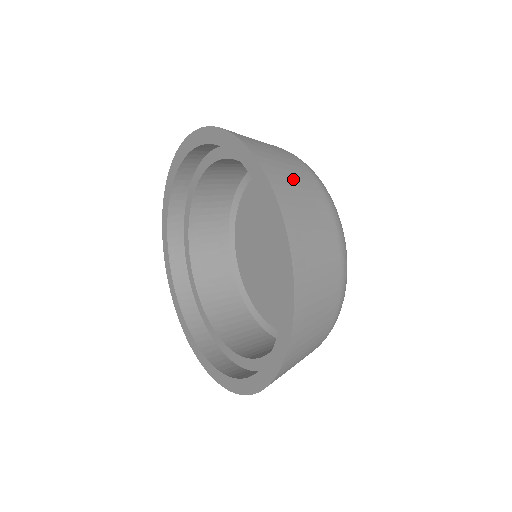
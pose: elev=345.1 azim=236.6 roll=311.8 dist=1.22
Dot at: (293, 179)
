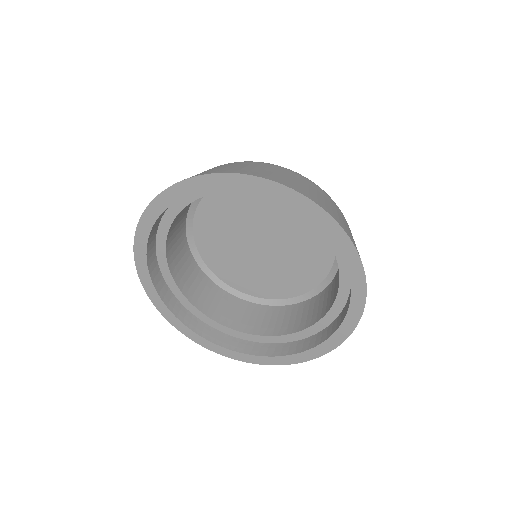
Dot at: (246, 167)
